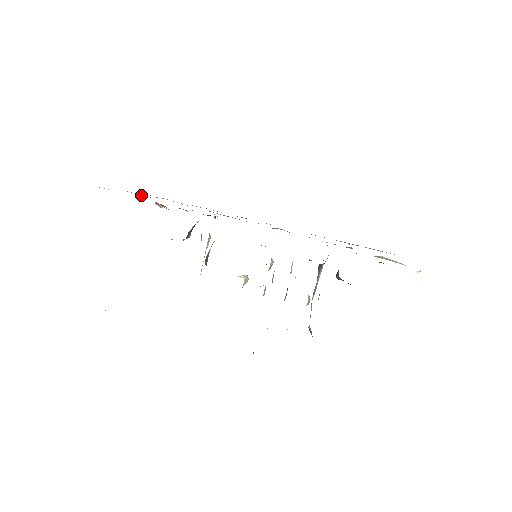
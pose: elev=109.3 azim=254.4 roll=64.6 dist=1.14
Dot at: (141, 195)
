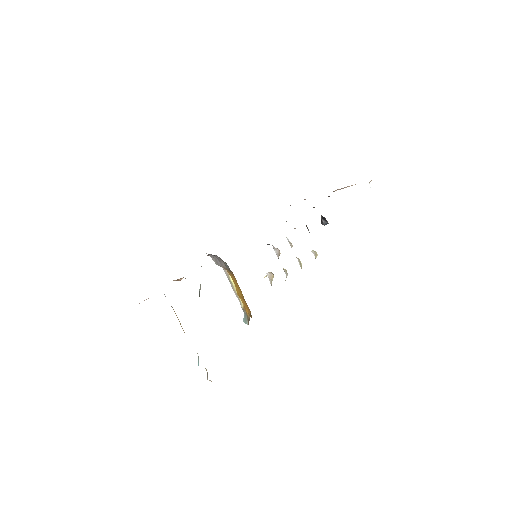
Dot at: occluded
